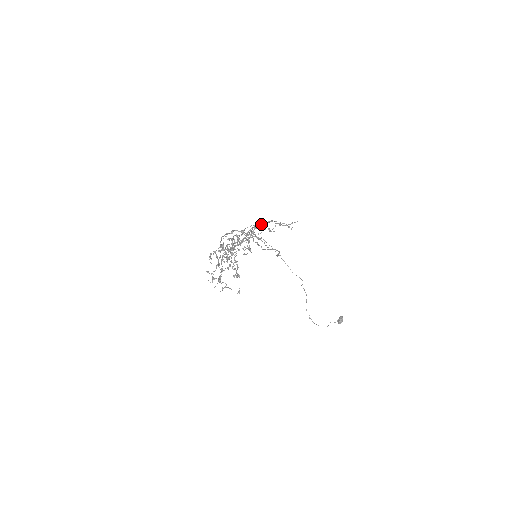
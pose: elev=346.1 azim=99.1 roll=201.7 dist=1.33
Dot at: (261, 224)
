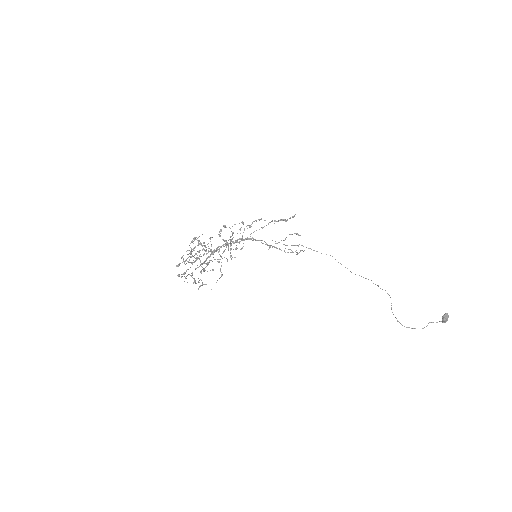
Dot at: (262, 227)
